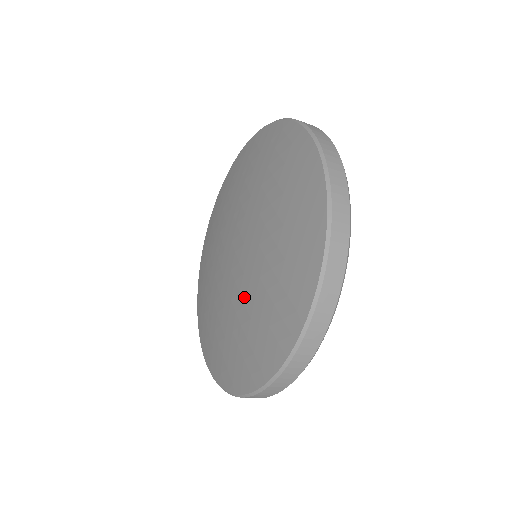
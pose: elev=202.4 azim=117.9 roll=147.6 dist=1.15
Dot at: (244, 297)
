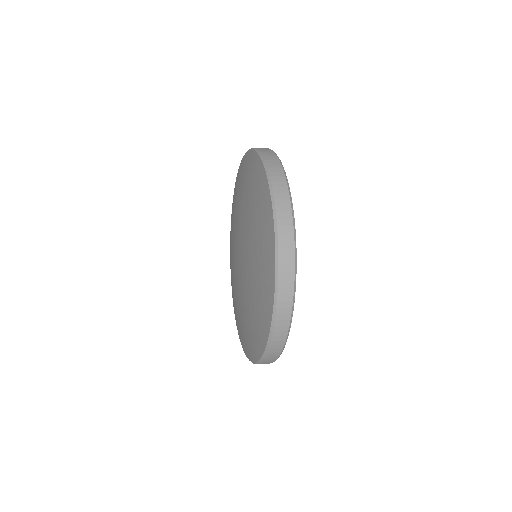
Dot at: (240, 298)
